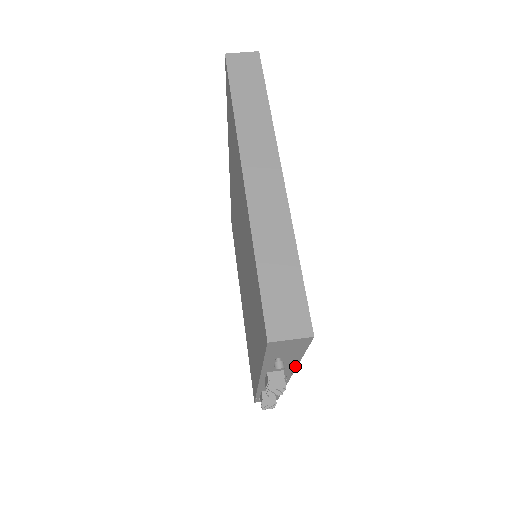
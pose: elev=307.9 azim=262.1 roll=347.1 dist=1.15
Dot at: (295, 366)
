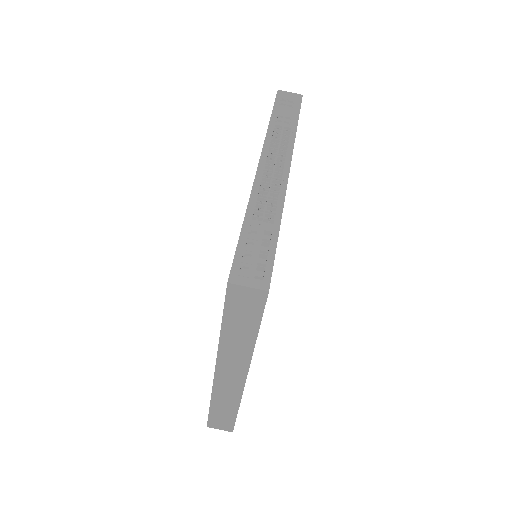
Dot at: occluded
